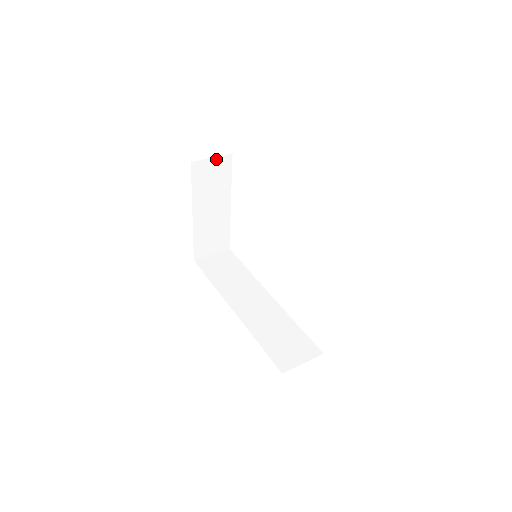
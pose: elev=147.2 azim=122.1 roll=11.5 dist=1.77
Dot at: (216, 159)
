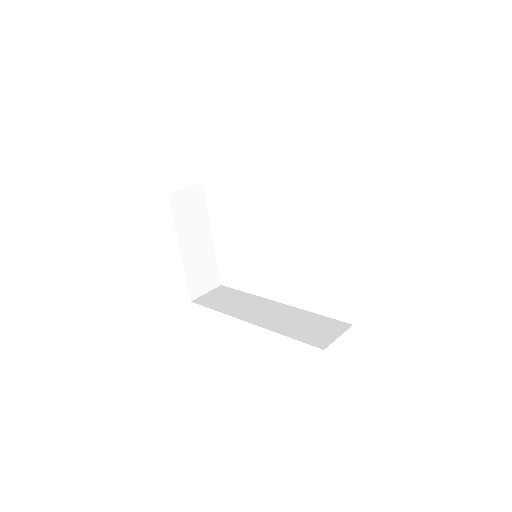
Dot at: (189, 190)
